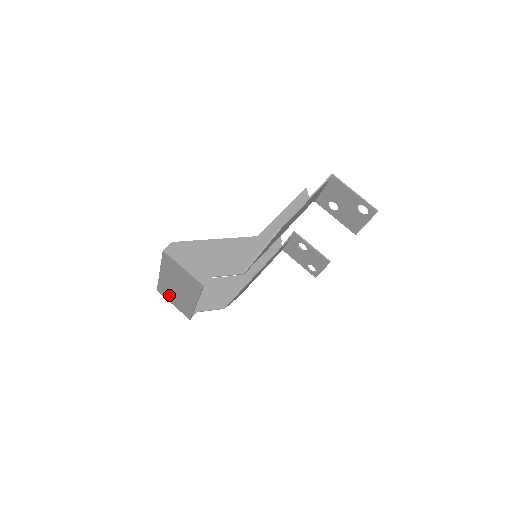
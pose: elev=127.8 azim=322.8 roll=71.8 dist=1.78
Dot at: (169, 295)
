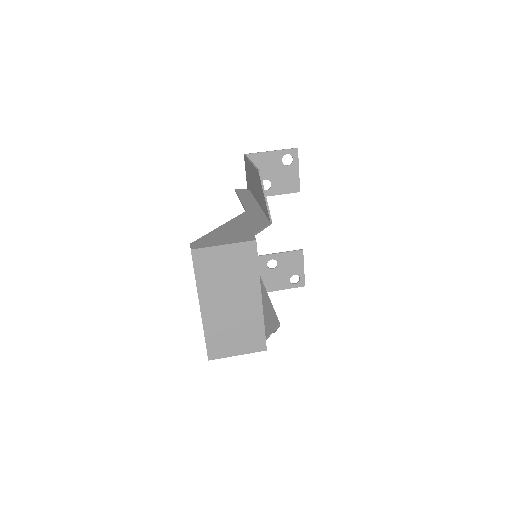
Dot at: (226, 341)
